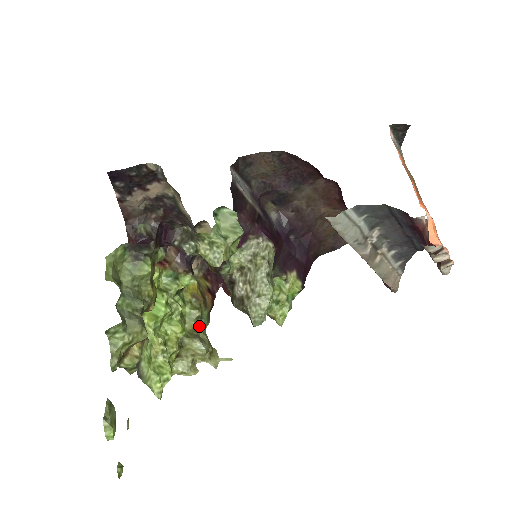
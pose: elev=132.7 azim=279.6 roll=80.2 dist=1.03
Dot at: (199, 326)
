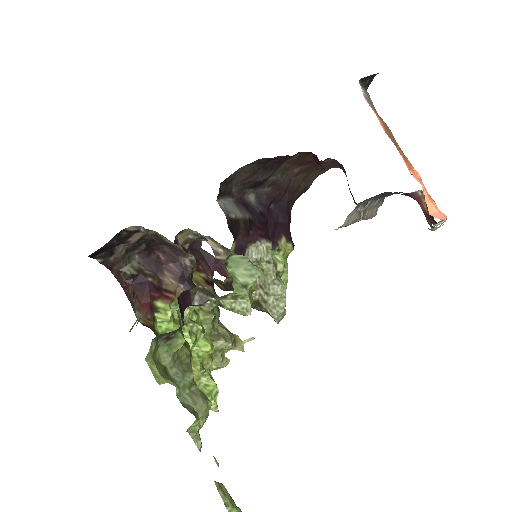
Dot at: (215, 323)
